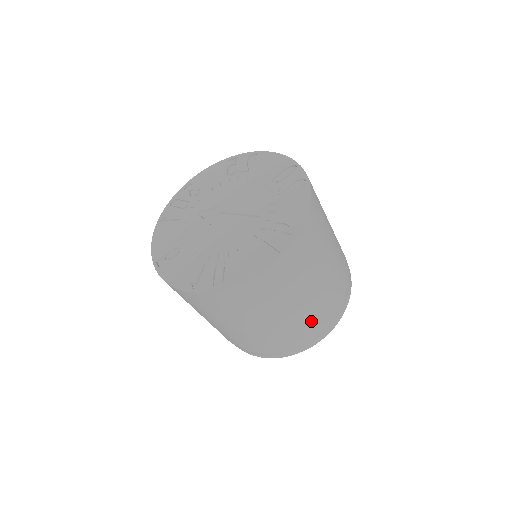
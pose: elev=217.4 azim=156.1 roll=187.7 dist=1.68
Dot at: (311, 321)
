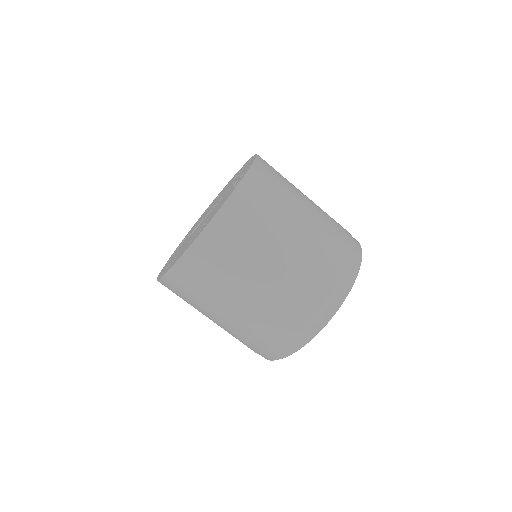
Dot at: (320, 257)
